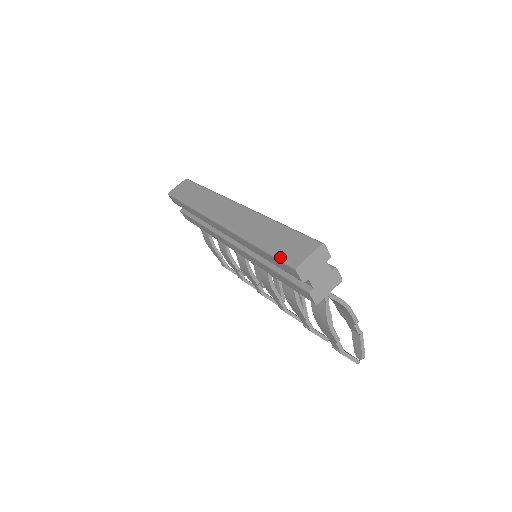
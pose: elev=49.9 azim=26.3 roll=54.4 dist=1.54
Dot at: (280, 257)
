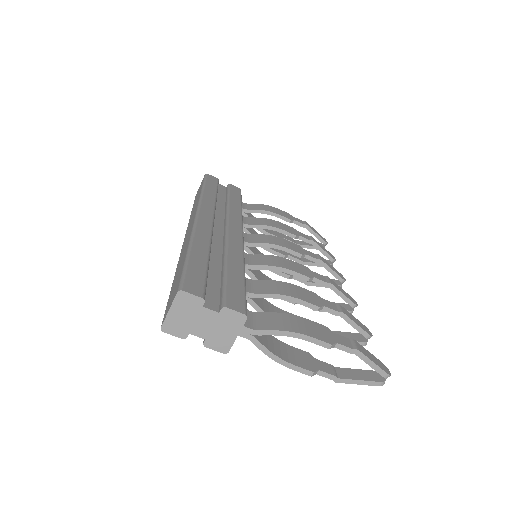
Dot at: occluded
